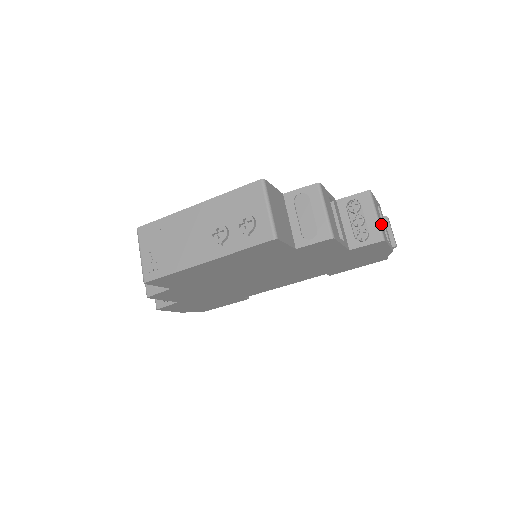
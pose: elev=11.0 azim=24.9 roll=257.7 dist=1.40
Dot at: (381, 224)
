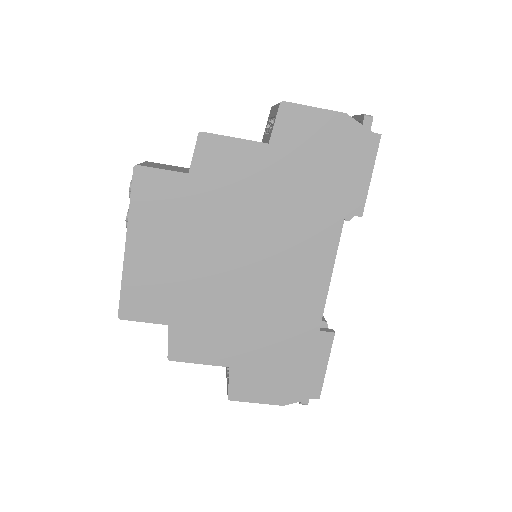
Dot at: occluded
